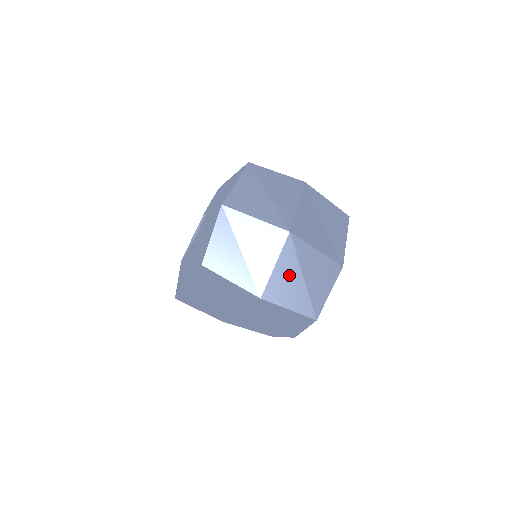
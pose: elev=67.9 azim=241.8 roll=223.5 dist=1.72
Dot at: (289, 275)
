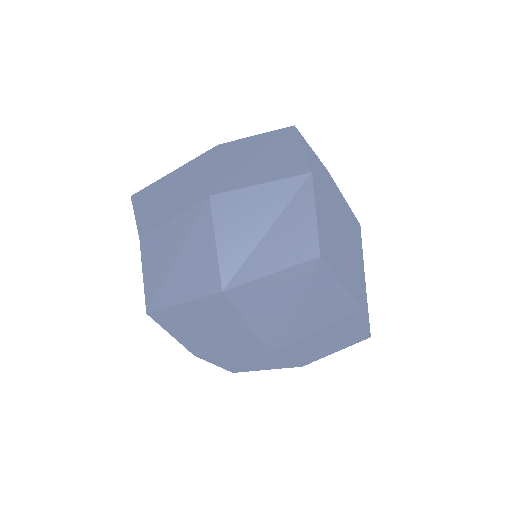
Dot at: (337, 218)
